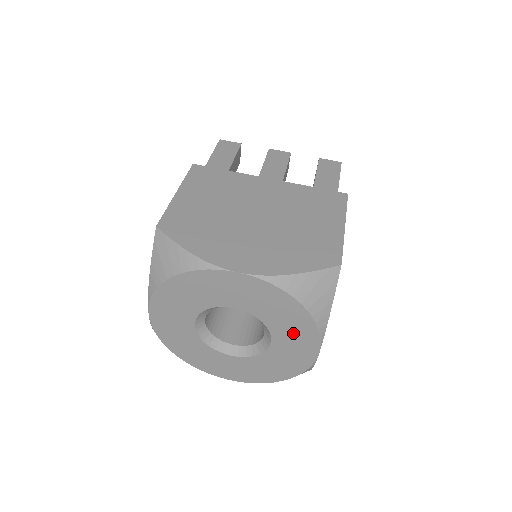
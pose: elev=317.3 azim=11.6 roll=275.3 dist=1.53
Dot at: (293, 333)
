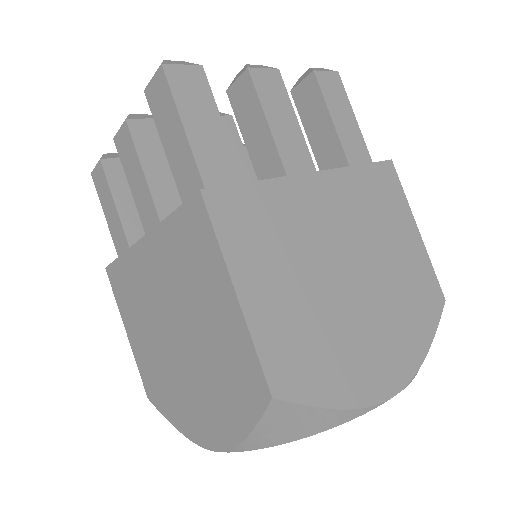
Dot at: occluded
